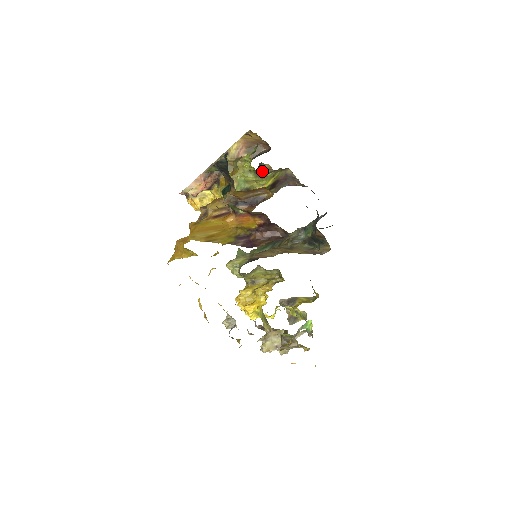
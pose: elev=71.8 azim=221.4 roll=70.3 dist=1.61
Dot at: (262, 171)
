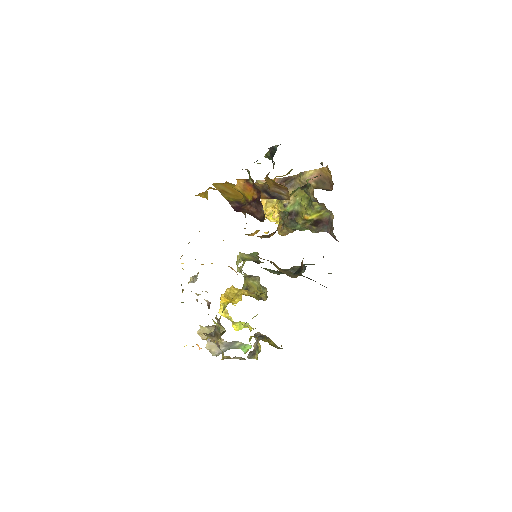
Dot at: (309, 195)
